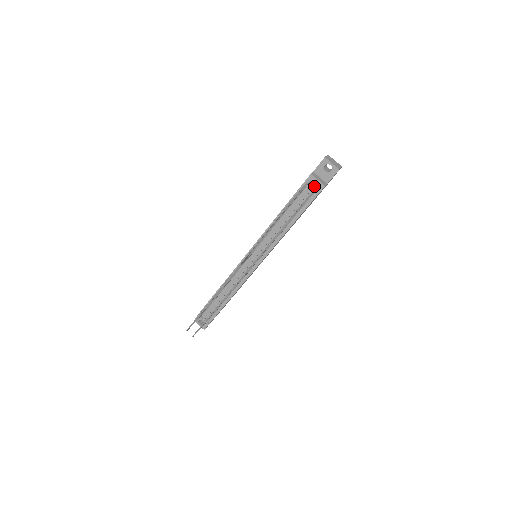
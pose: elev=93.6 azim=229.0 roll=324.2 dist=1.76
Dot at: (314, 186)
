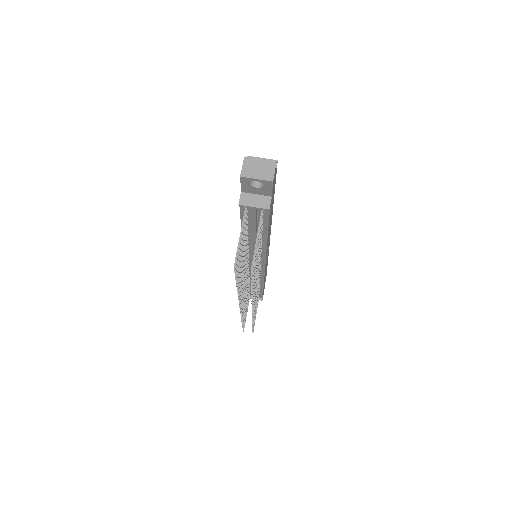
Dot at: (256, 209)
